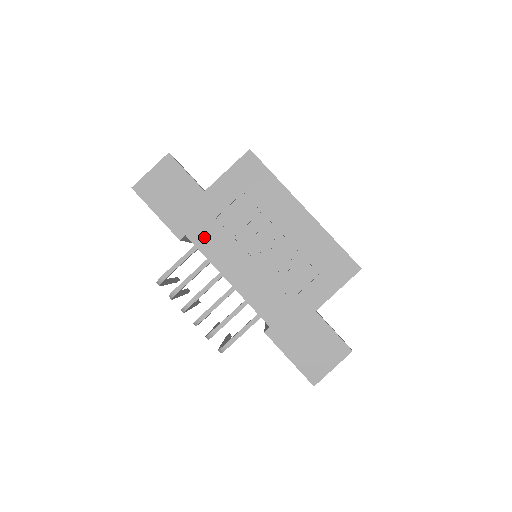
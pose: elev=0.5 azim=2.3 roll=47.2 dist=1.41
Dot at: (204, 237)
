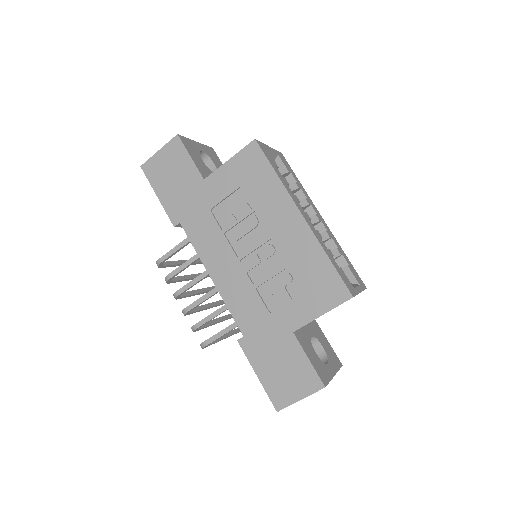
Dot at: (196, 228)
